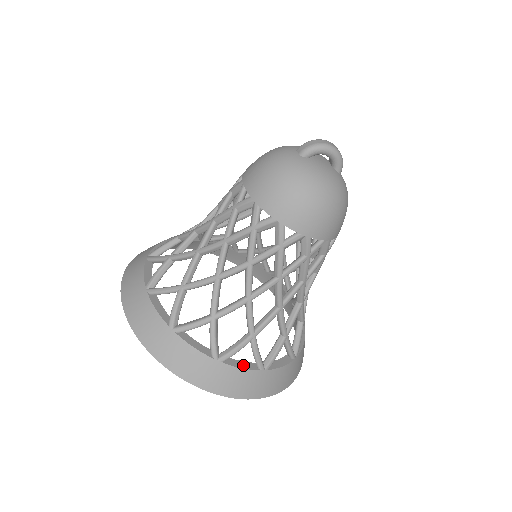
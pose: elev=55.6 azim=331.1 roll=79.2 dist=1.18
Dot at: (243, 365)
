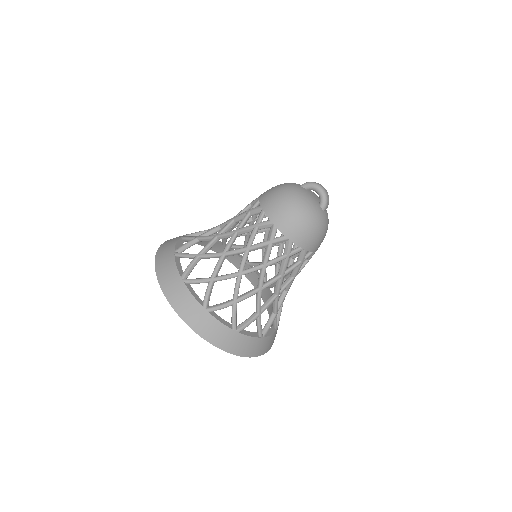
Dot at: (195, 295)
